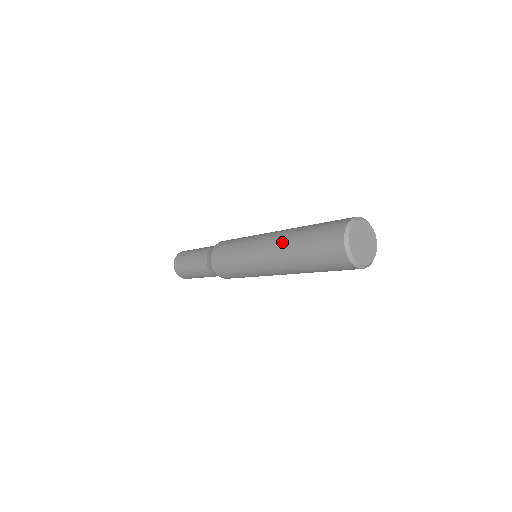
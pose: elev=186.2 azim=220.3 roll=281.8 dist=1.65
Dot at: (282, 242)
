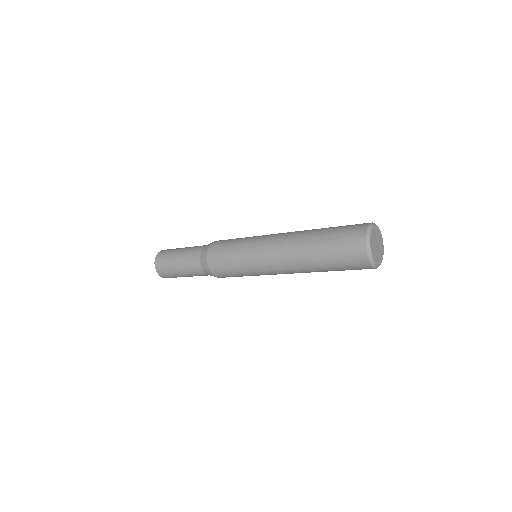
Dot at: (296, 249)
